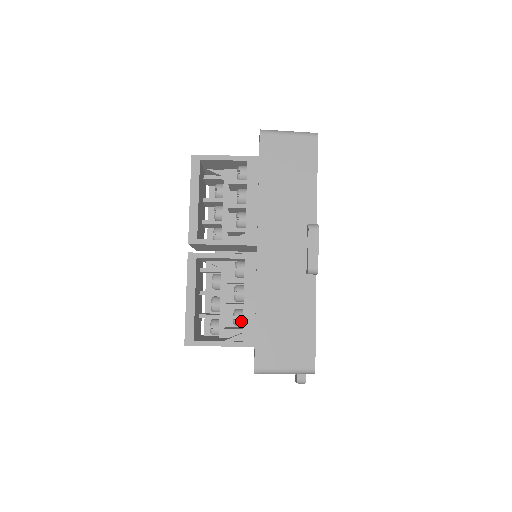
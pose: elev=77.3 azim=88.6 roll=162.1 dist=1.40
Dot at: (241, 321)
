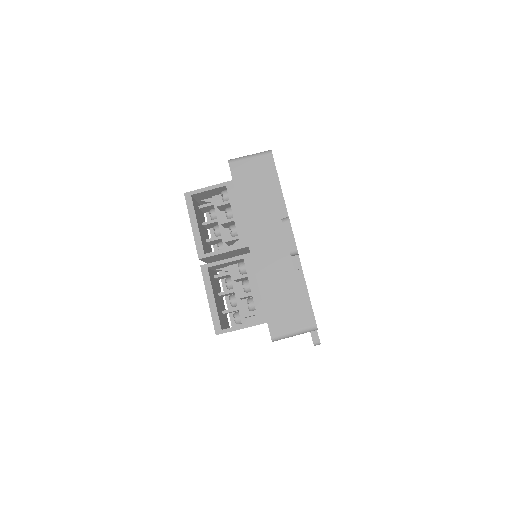
Dot at: (253, 306)
